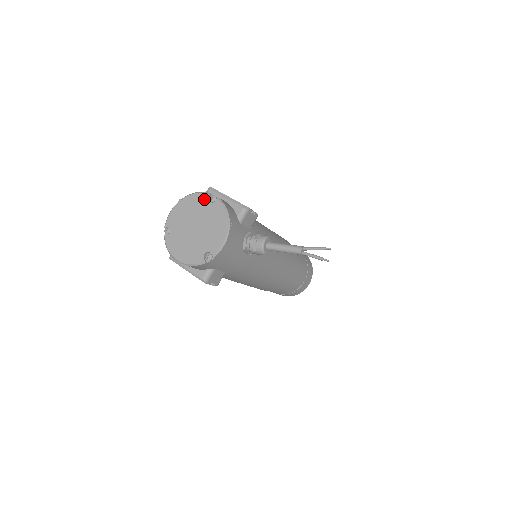
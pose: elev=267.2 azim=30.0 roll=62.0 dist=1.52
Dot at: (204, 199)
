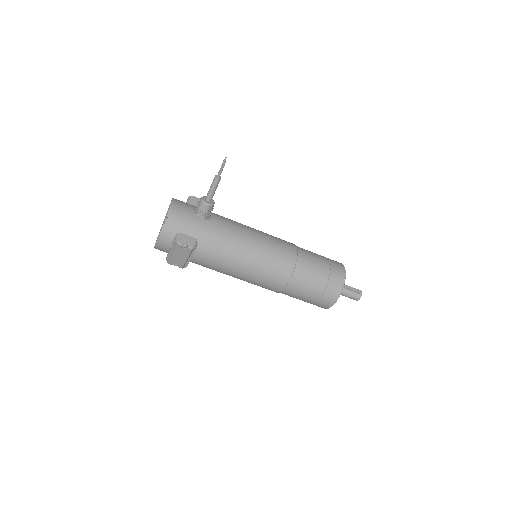
Dot at: occluded
